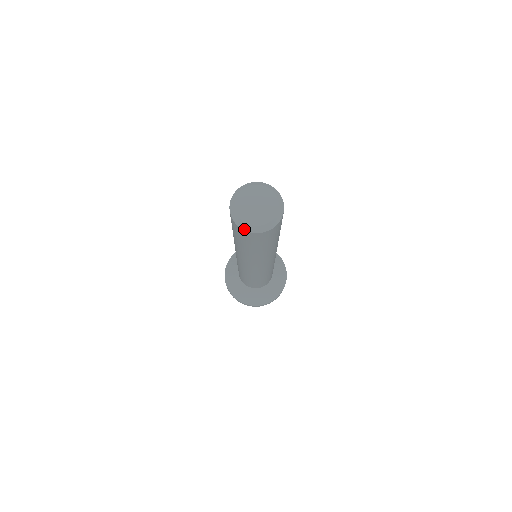
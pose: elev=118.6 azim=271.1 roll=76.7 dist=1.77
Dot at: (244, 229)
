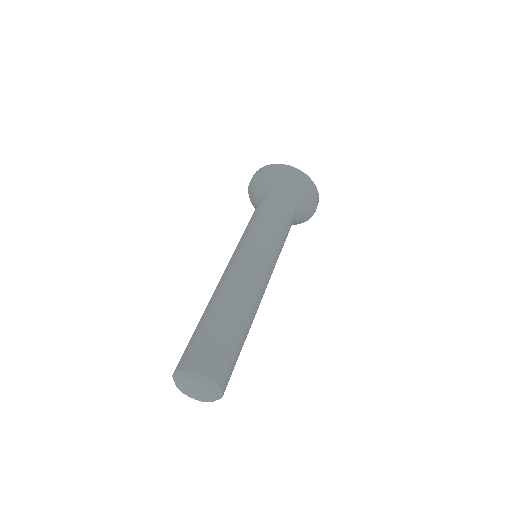
Dot at: occluded
